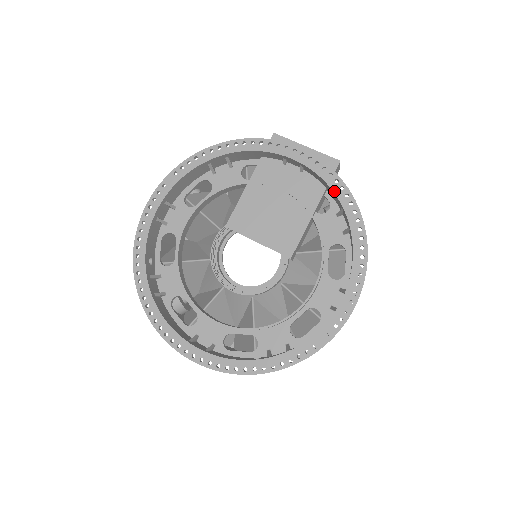
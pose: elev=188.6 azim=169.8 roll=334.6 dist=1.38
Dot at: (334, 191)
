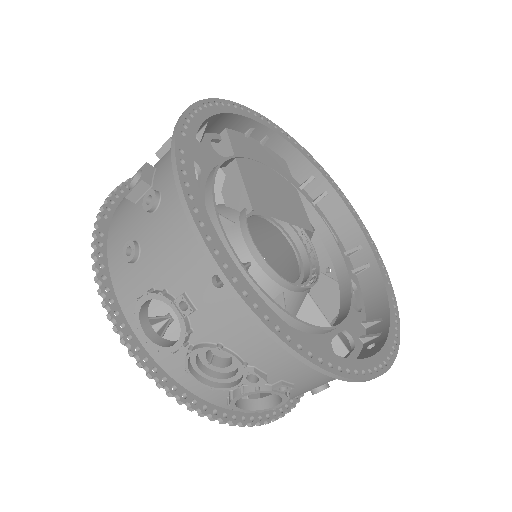
Dot at: (307, 157)
